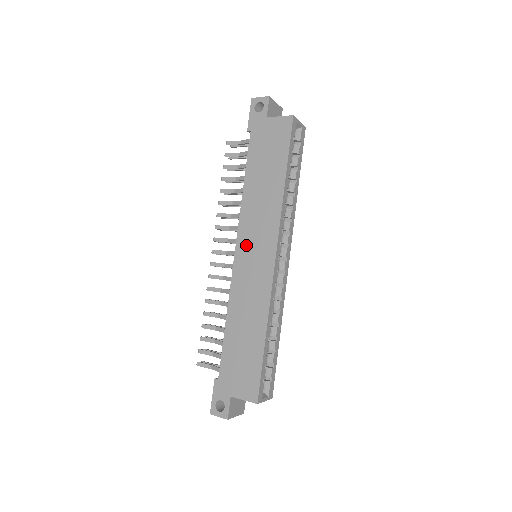
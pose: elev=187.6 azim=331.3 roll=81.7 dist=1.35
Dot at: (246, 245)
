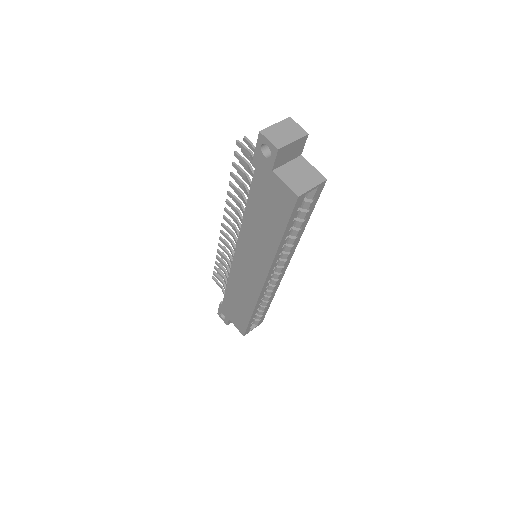
Dot at: (243, 256)
